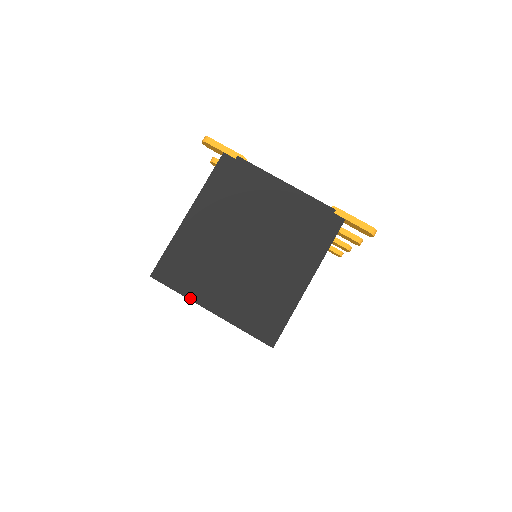
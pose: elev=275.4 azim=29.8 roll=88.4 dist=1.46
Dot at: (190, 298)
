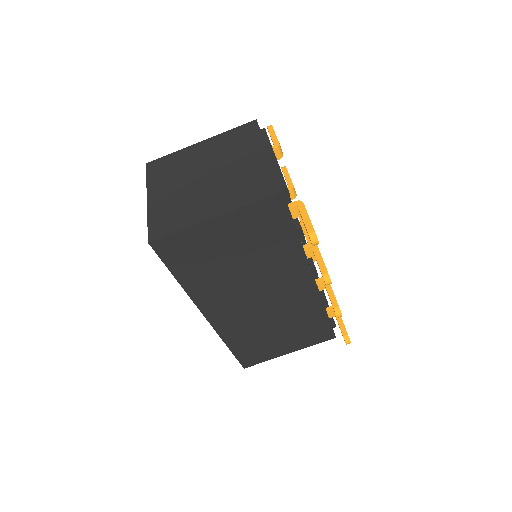
Dot at: (148, 185)
